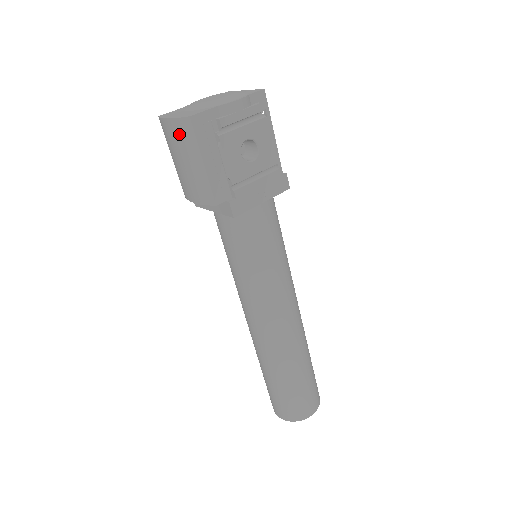
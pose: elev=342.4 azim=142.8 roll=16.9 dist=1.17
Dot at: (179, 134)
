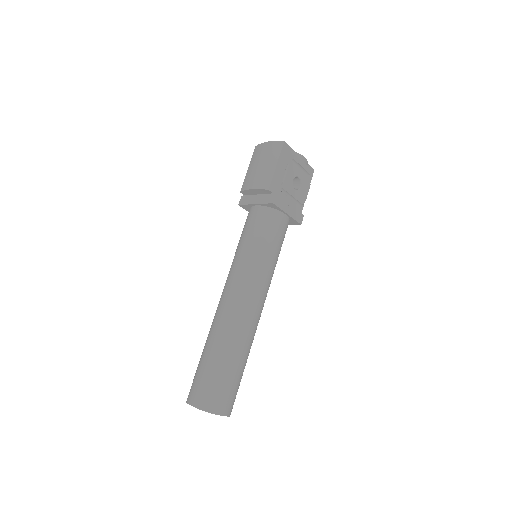
Dot at: (270, 149)
